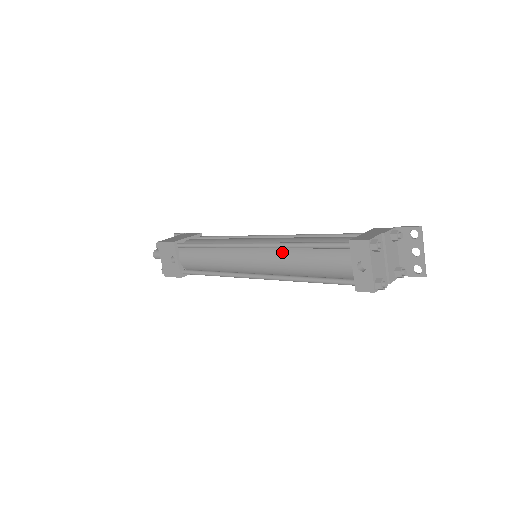
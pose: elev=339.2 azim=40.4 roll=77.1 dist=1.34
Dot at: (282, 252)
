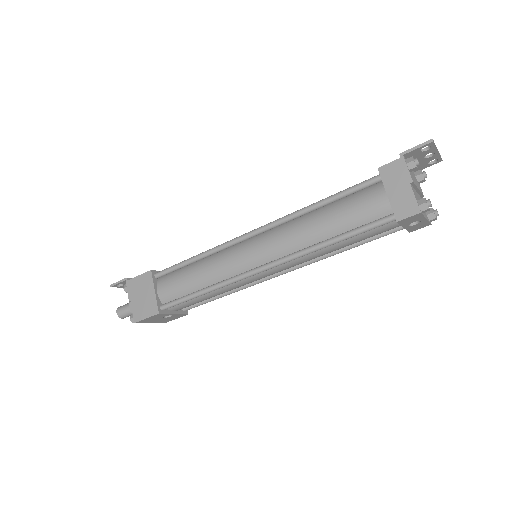
Dot at: (308, 254)
